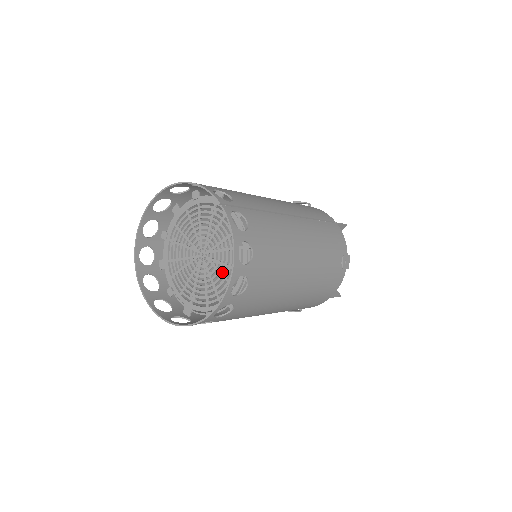
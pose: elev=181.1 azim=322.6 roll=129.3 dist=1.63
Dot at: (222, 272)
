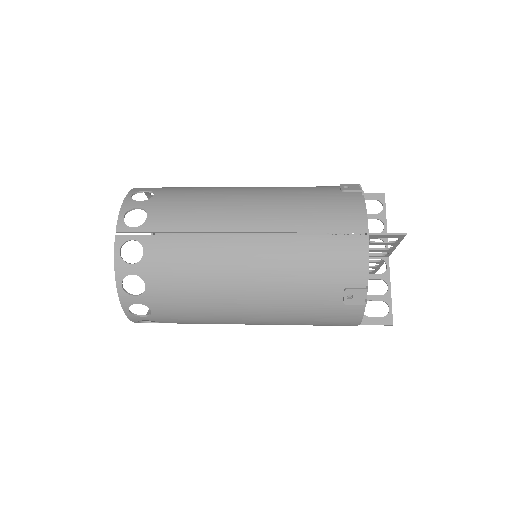
Dot at: occluded
